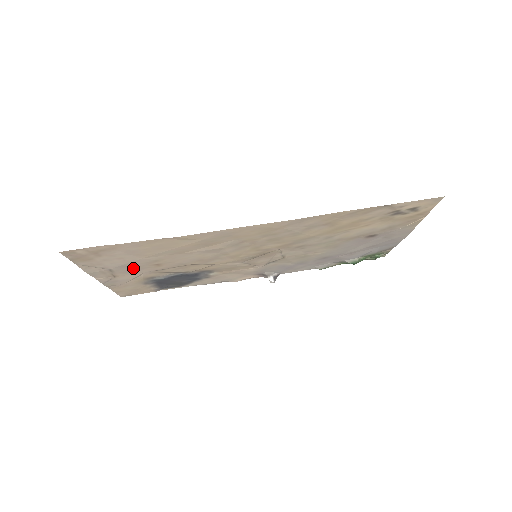
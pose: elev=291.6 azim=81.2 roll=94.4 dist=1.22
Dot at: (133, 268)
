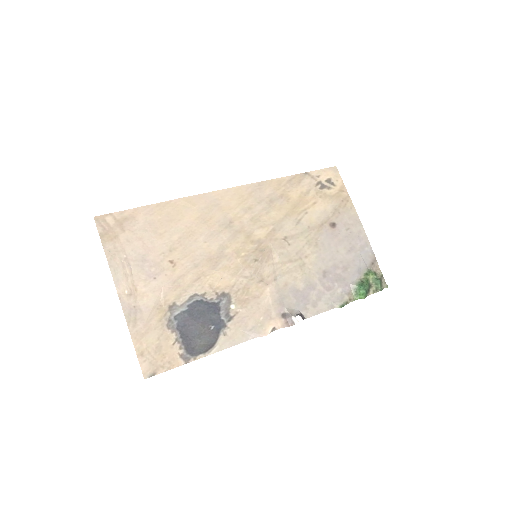
Dot at: (152, 269)
